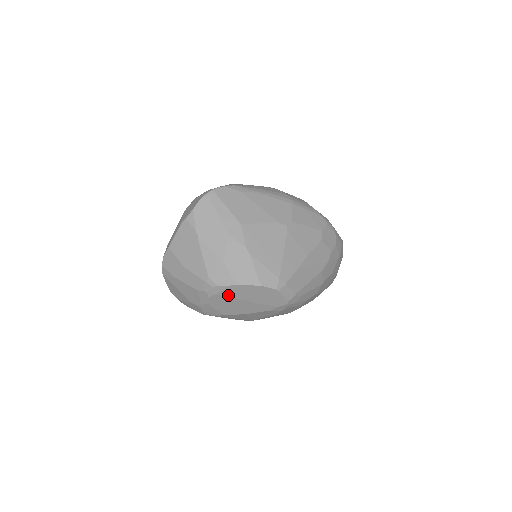
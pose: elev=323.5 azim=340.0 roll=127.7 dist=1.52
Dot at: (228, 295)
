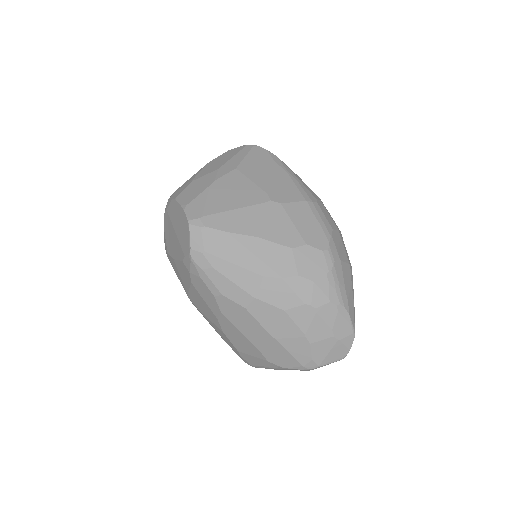
Dot at: (170, 215)
